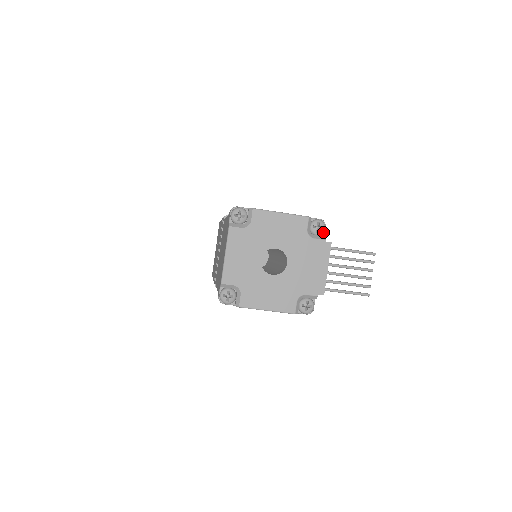
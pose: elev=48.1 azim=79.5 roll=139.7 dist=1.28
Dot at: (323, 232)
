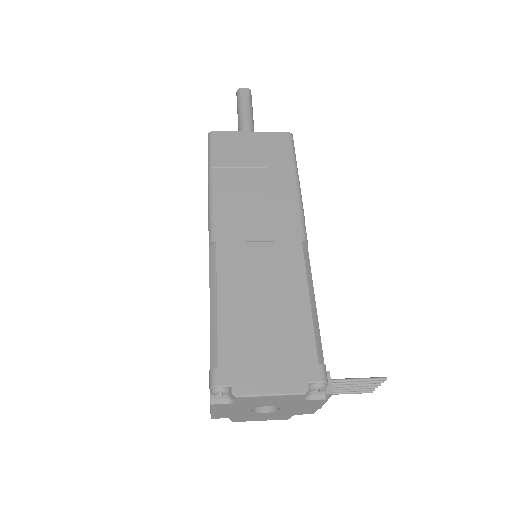
Dot at: (324, 389)
